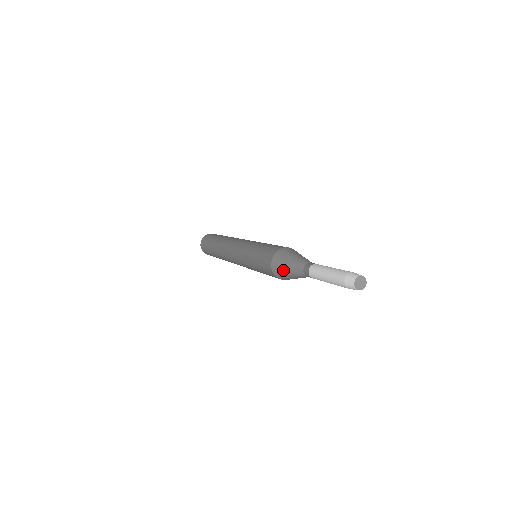
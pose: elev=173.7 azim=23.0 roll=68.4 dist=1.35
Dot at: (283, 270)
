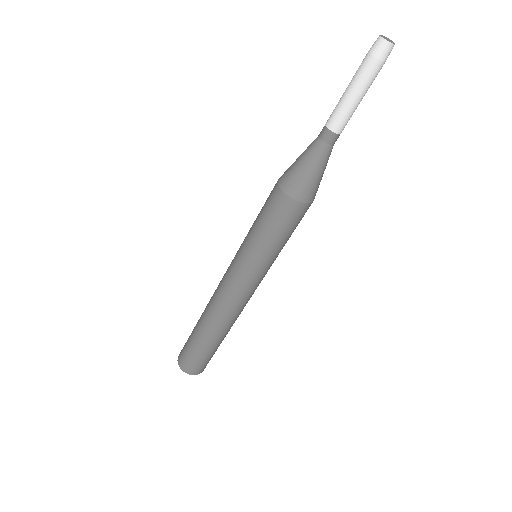
Dot at: (295, 161)
